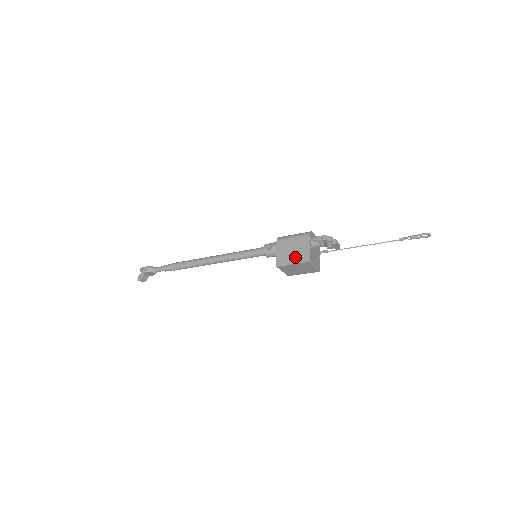
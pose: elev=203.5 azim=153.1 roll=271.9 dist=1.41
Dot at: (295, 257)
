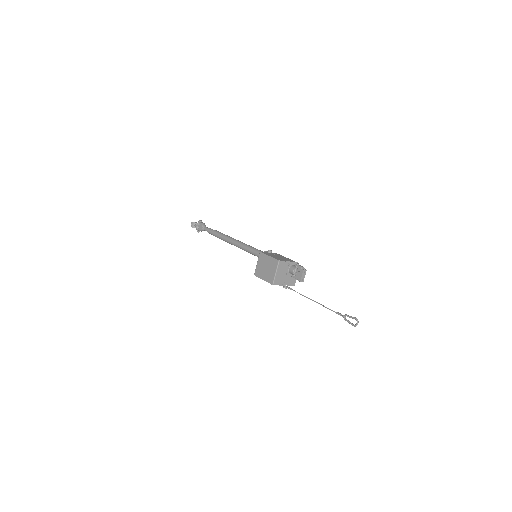
Dot at: (275, 257)
